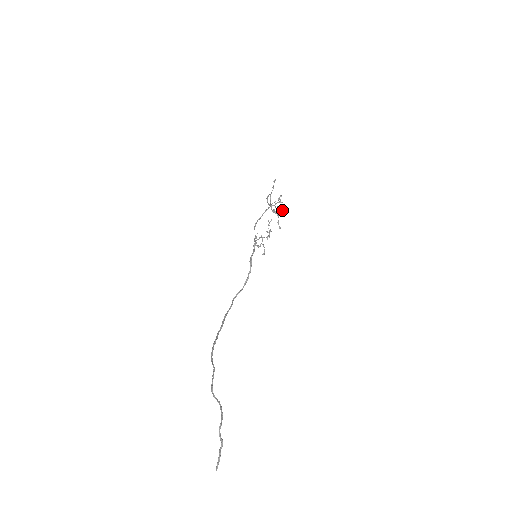
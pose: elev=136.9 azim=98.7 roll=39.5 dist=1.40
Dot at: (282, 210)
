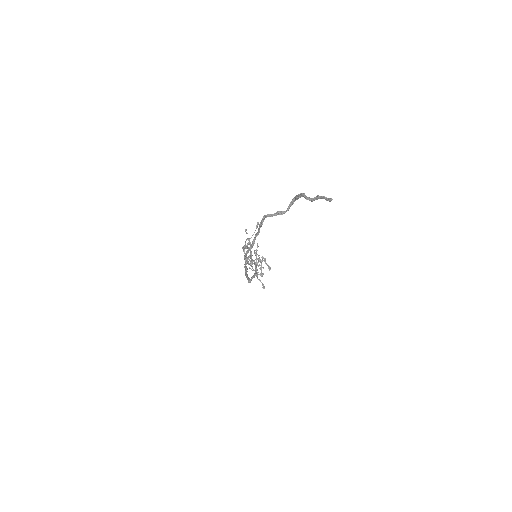
Dot at: (265, 258)
